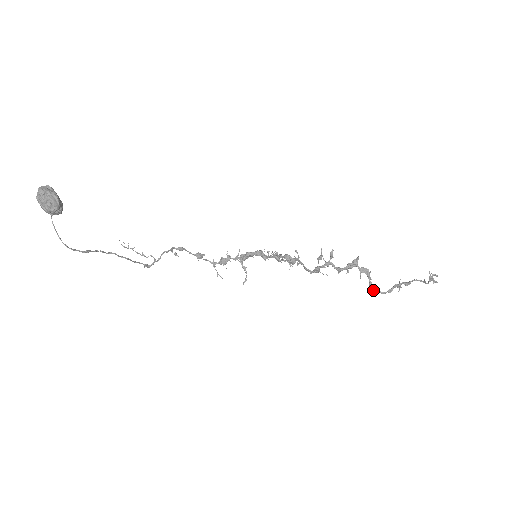
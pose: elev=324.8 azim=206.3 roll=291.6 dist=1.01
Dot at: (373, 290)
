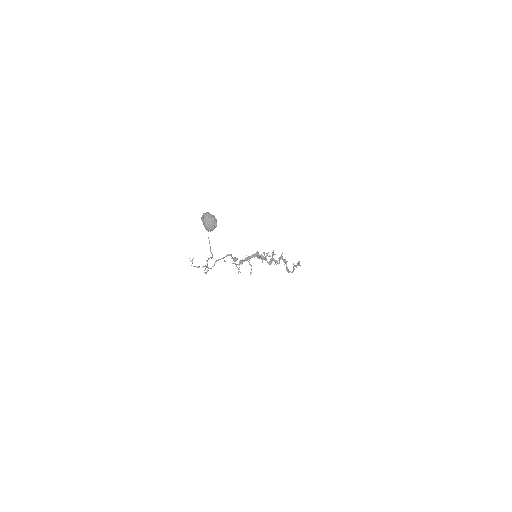
Dot at: (289, 271)
